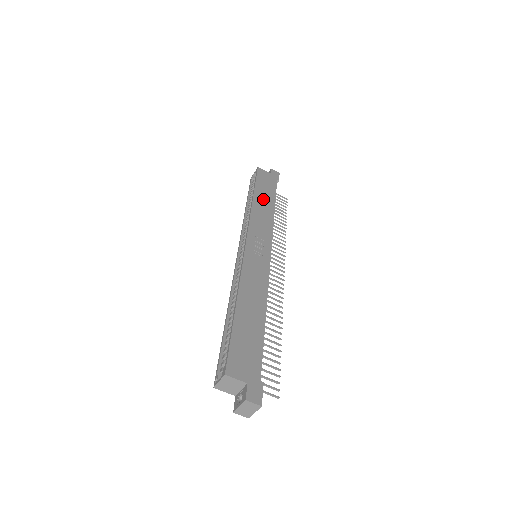
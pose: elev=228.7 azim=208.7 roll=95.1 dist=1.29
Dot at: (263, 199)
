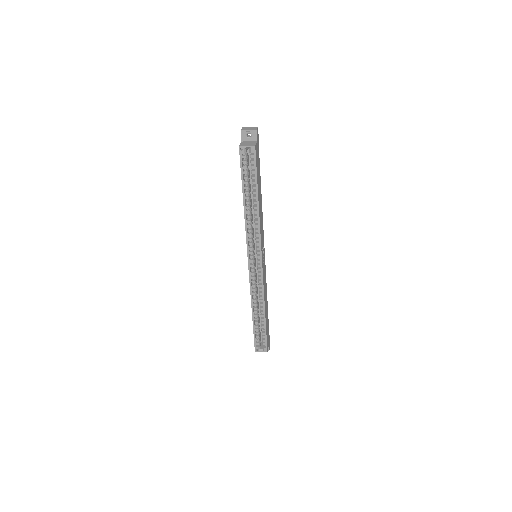
Dot at: occluded
